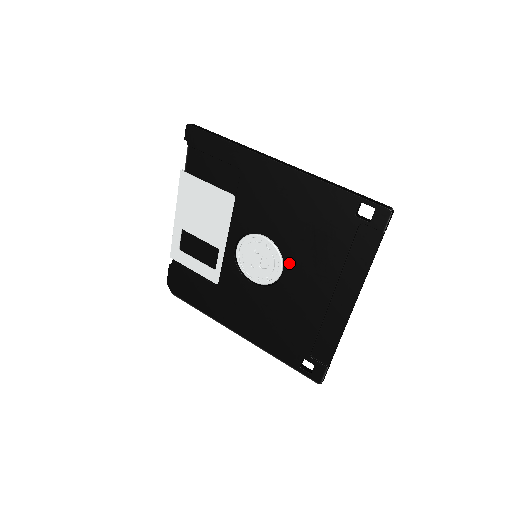
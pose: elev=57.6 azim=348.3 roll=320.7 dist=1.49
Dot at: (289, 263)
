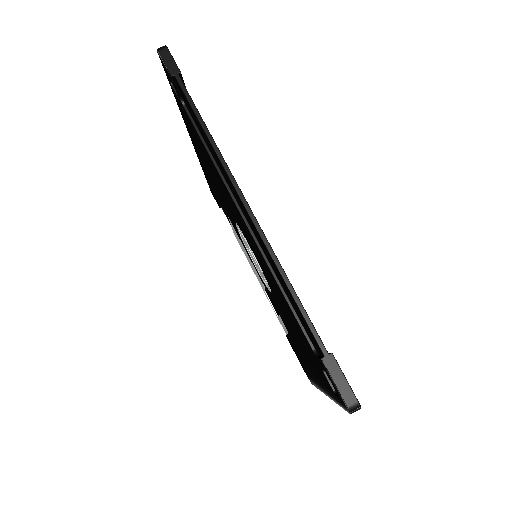
Dot at: (241, 229)
